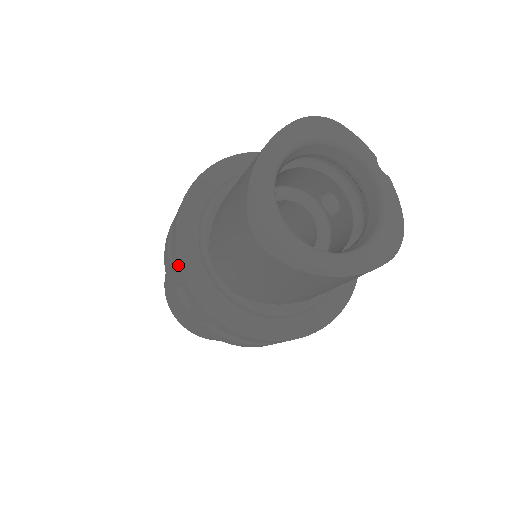
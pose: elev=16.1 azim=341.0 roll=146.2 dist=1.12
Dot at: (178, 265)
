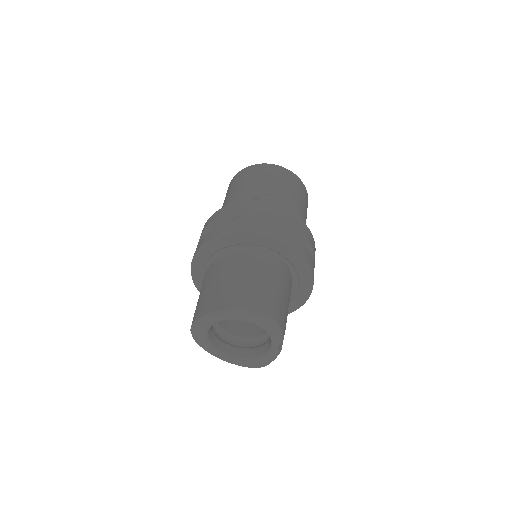
Dot at: (193, 257)
